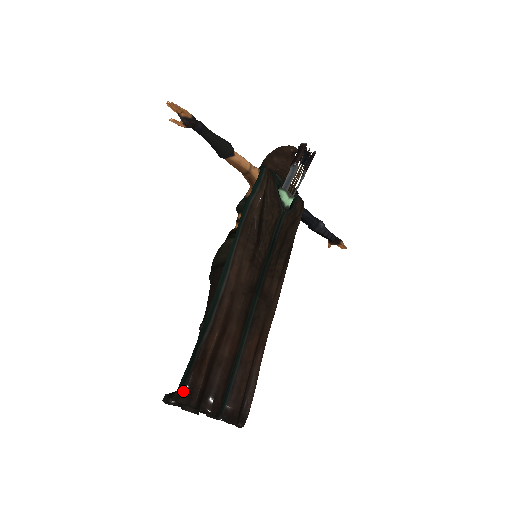
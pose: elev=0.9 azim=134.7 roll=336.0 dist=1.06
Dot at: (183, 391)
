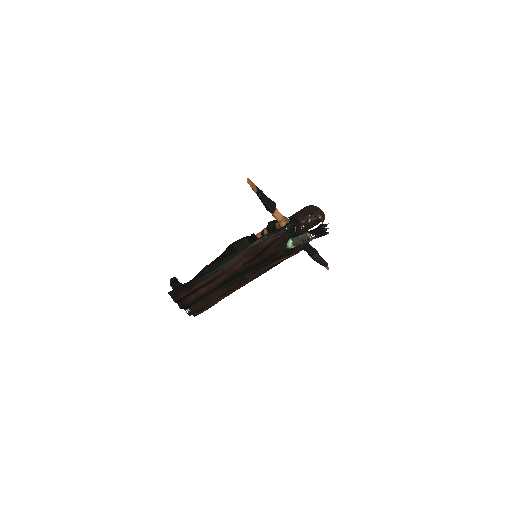
Dot at: (174, 293)
